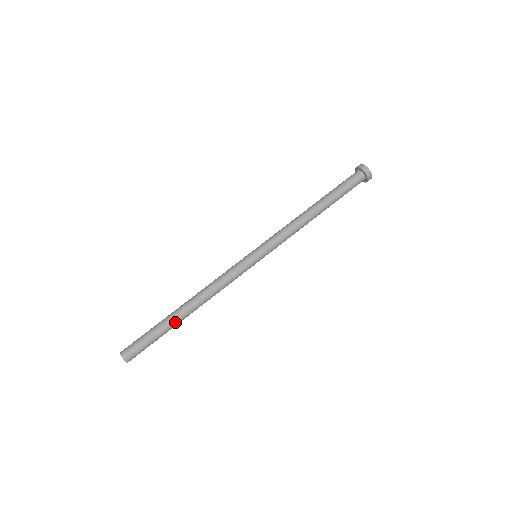
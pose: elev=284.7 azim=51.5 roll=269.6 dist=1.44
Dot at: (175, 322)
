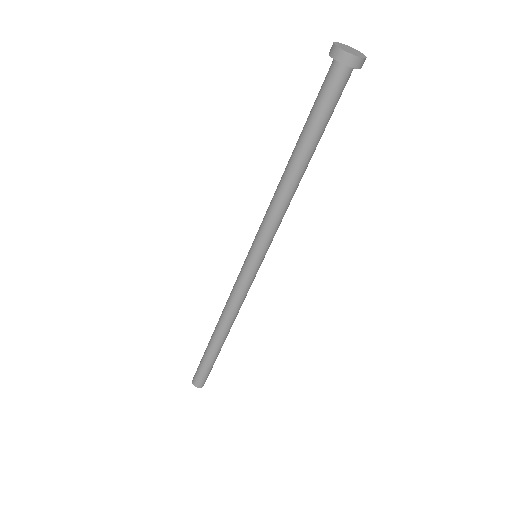
Dot at: (215, 349)
